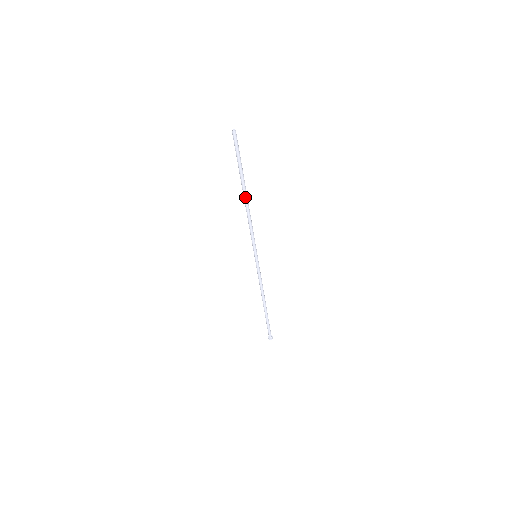
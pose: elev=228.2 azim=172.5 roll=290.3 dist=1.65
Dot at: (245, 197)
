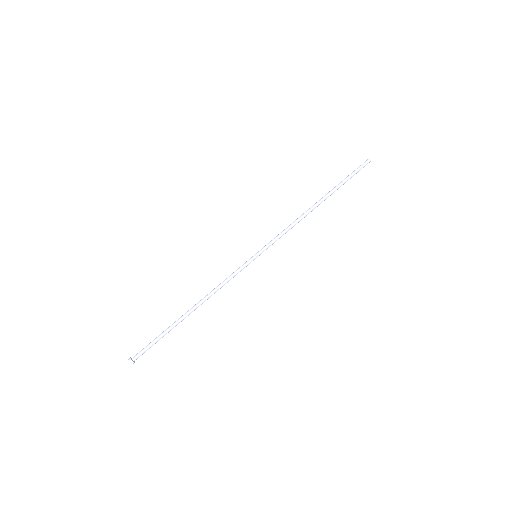
Dot at: (319, 204)
